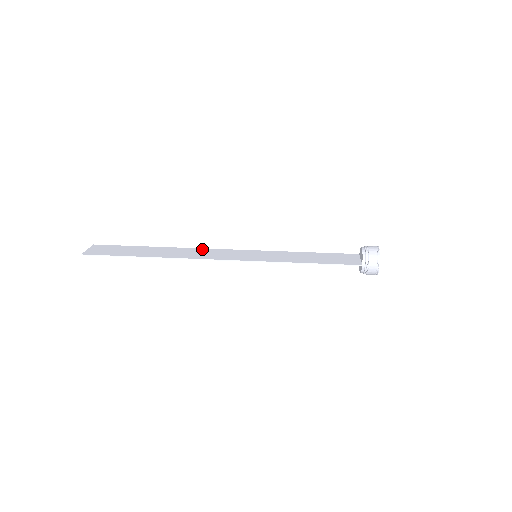
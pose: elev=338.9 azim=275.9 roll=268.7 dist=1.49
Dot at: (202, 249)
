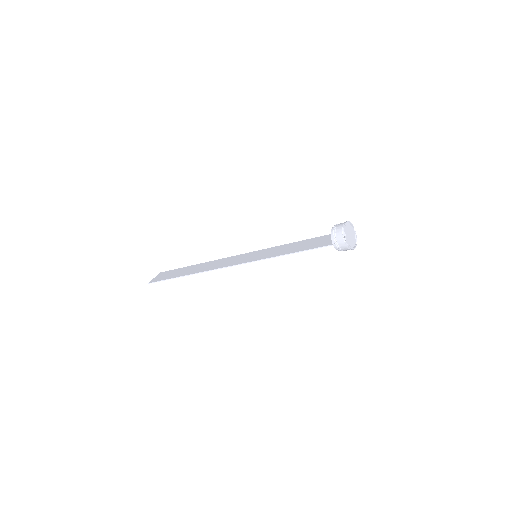
Dot at: (223, 259)
